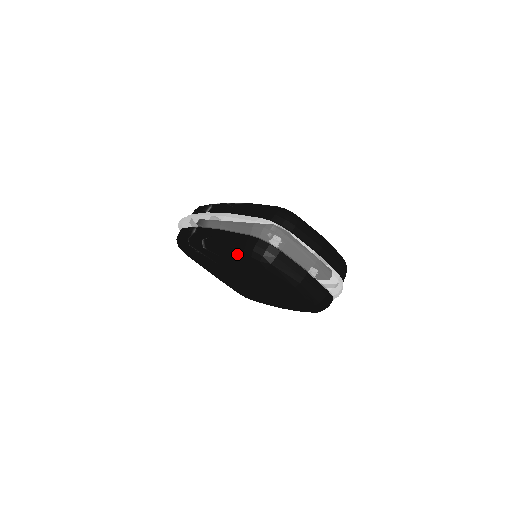
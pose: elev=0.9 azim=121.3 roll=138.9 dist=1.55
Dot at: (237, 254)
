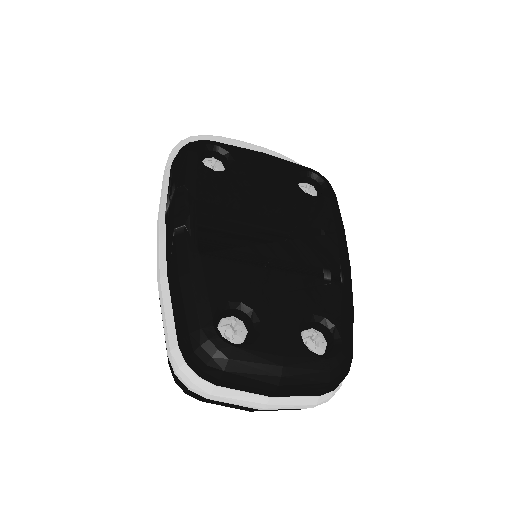
Dot at: occluded
